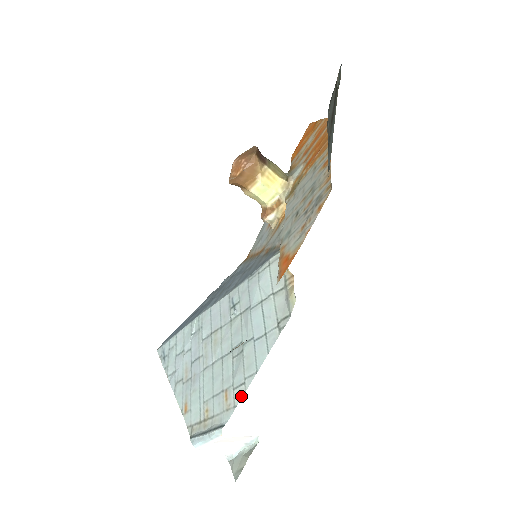
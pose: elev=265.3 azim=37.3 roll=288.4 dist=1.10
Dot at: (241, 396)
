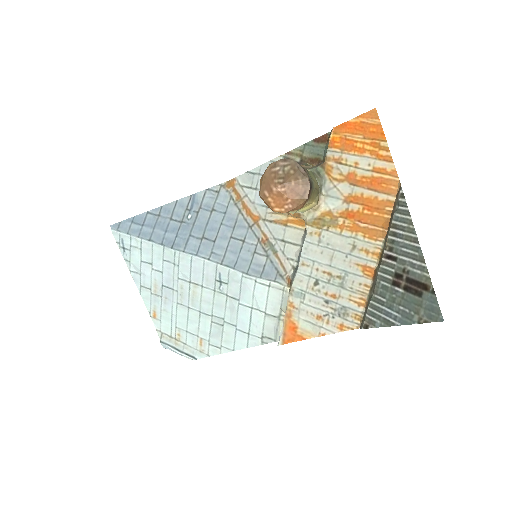
Dot at: (216, 354)
